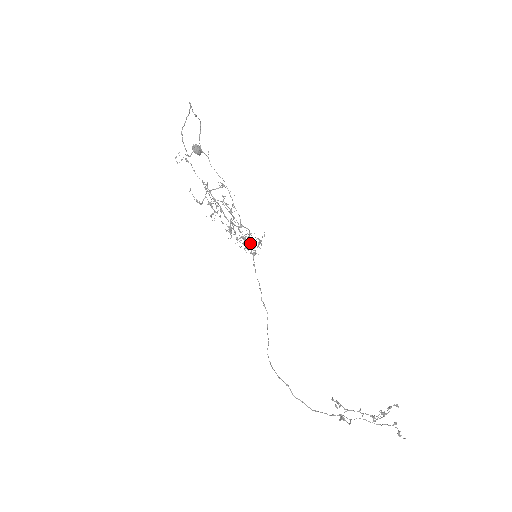
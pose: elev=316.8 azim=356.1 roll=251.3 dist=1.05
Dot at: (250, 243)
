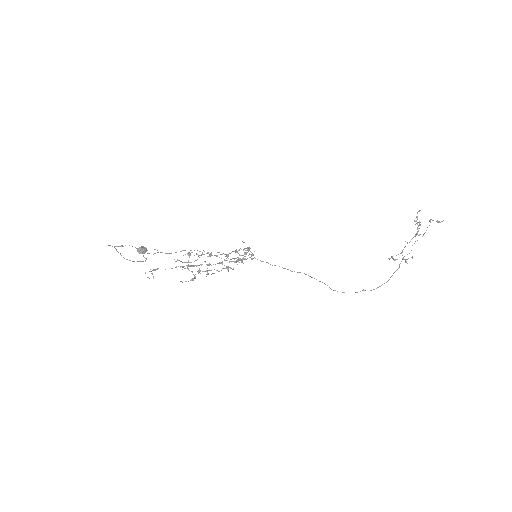
Dot at: occluded
